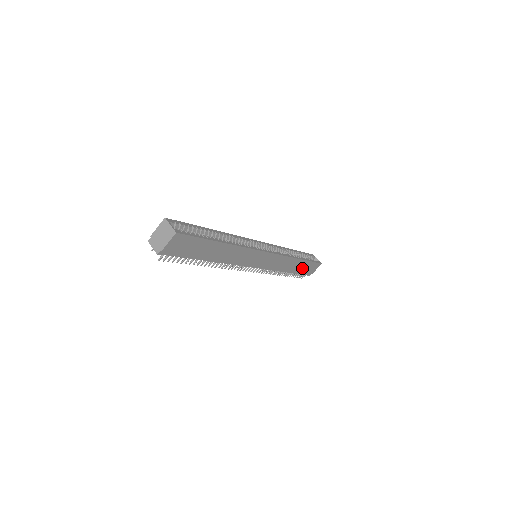
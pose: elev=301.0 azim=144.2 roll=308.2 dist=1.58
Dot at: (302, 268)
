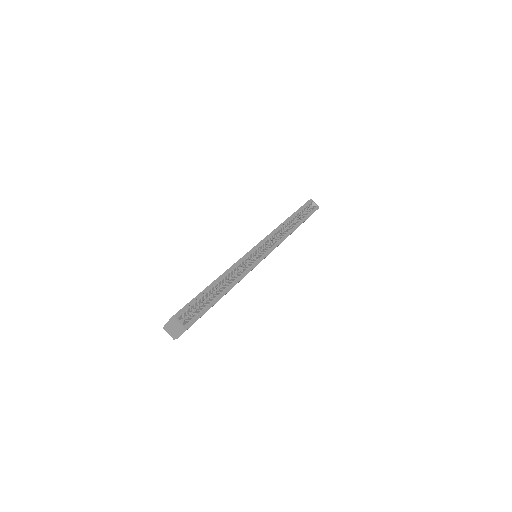
Dot at: occluded
